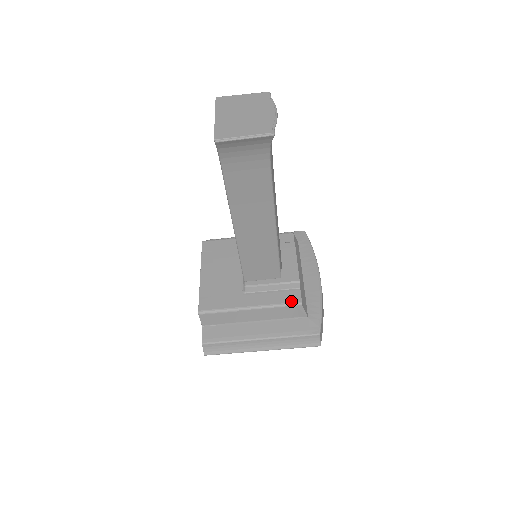
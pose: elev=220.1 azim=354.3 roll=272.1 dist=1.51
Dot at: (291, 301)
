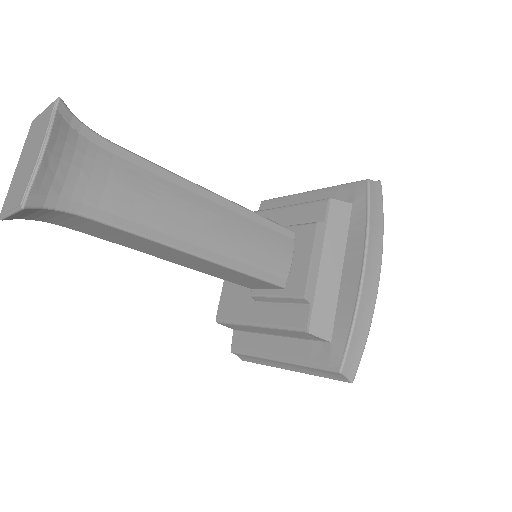
Dot at: (295, 324)
